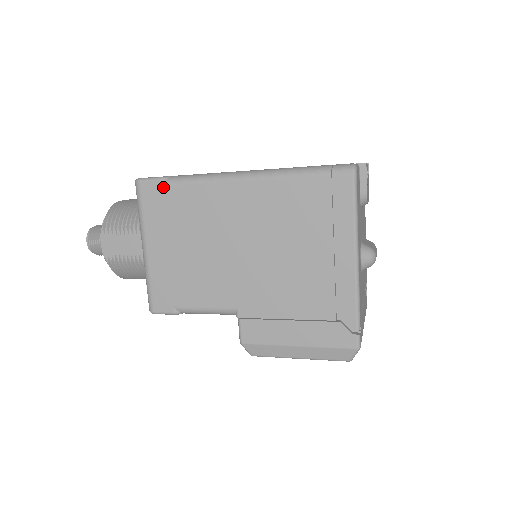
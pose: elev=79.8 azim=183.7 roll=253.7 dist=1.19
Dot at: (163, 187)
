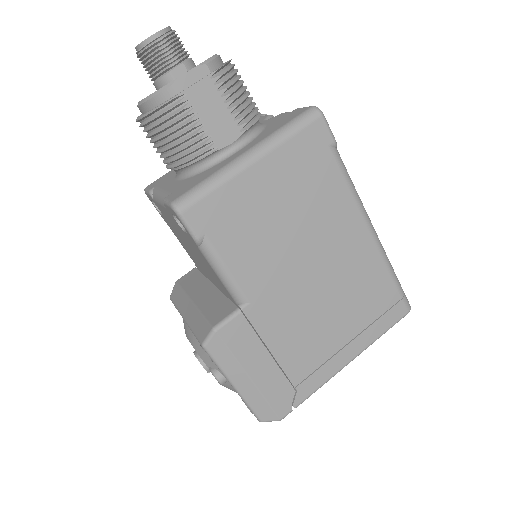
Dot at: (329, 149)
